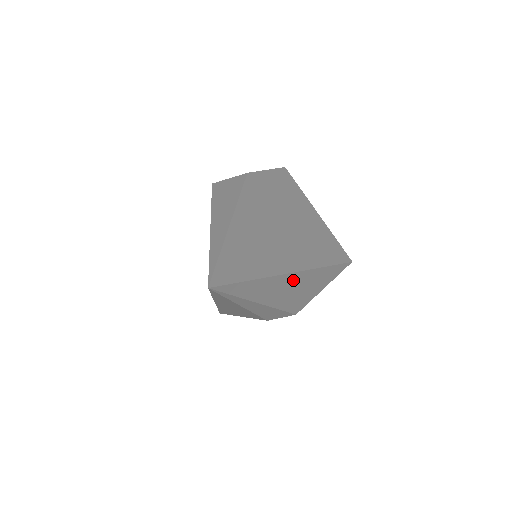
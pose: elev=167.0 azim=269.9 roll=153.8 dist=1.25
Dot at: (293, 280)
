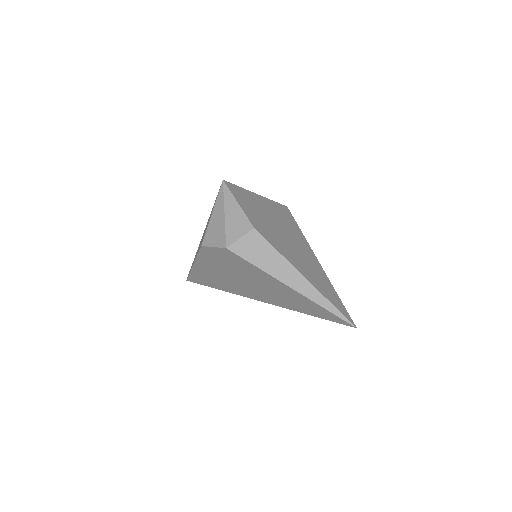
Dot at: occluded
